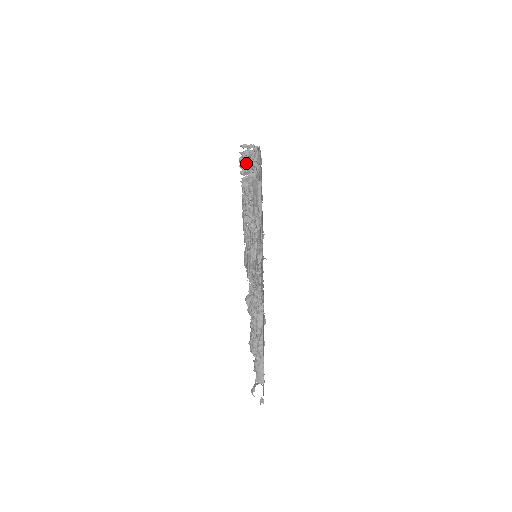
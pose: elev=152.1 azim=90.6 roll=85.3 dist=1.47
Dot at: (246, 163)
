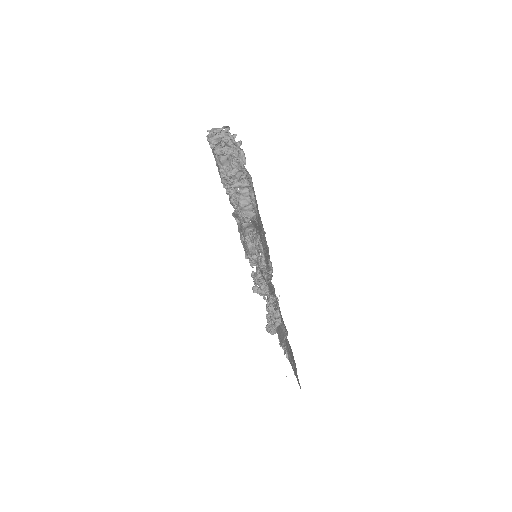
Dot at: (255, 273)
